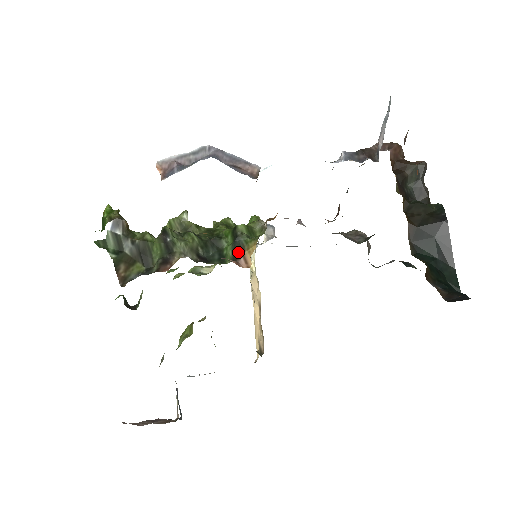
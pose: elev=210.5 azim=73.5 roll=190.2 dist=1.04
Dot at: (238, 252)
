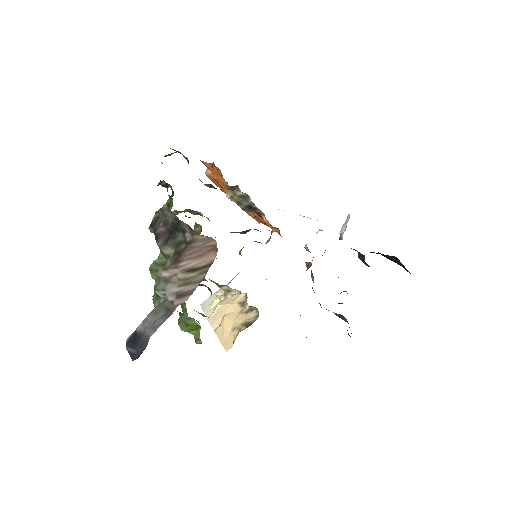
Dot at: occluded
